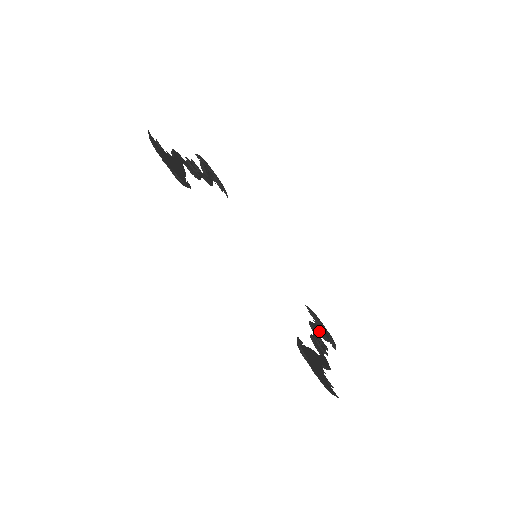
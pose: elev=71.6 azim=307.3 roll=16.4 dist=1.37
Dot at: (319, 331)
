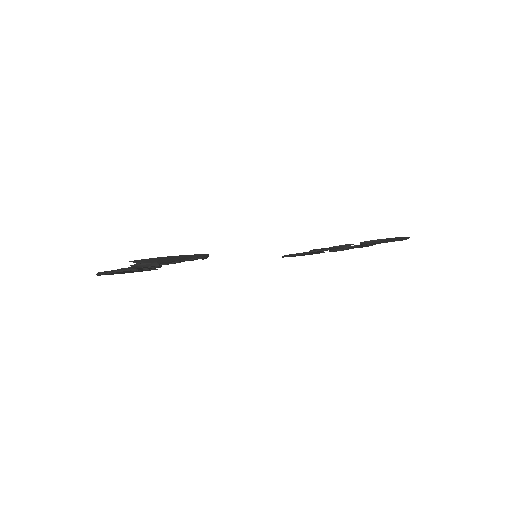
Dot at: occluded
